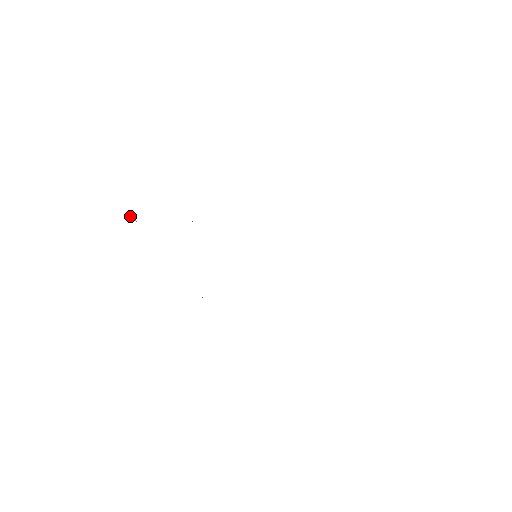
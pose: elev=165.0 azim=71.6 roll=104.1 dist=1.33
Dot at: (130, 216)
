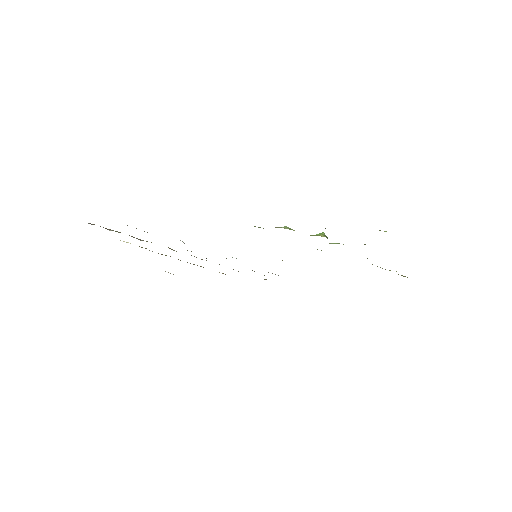
Dot at: (123, 241)
